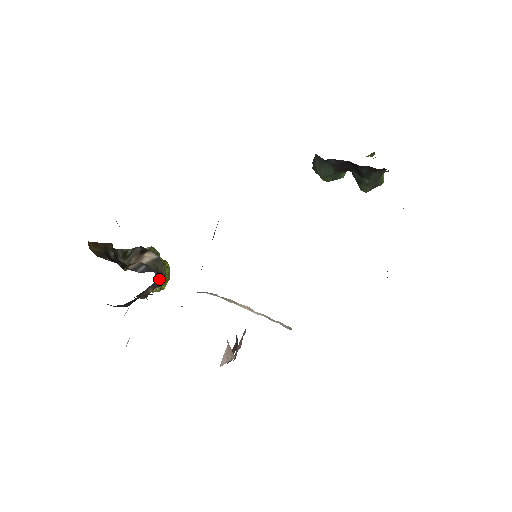
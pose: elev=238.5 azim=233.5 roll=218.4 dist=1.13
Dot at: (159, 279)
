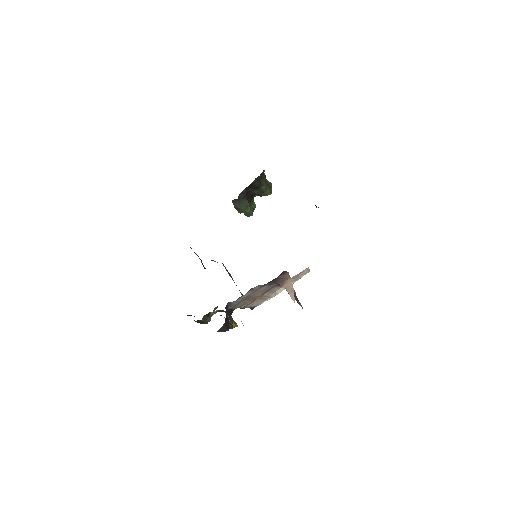
Dot at: occluded
